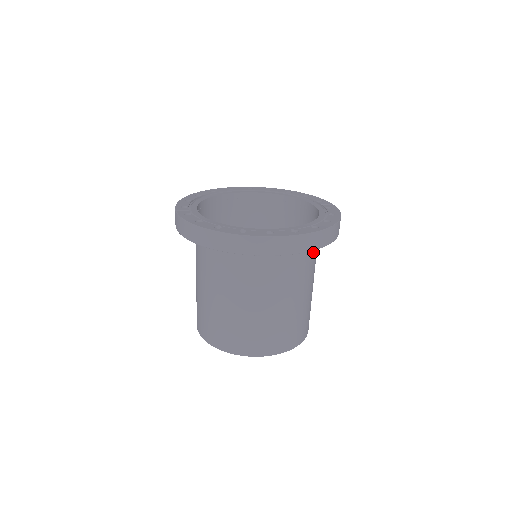
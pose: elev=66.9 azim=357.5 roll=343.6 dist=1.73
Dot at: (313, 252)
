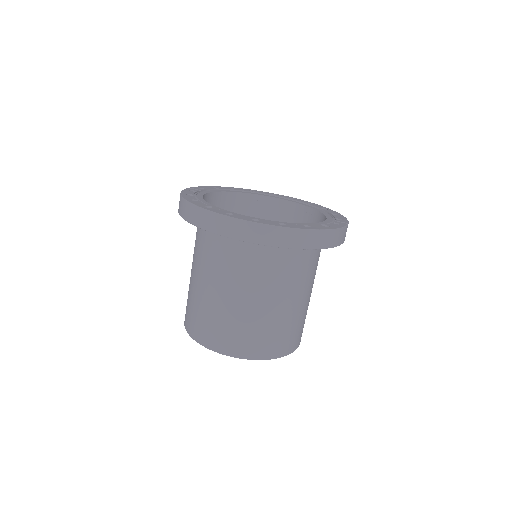
Dot at: (293, 260)
